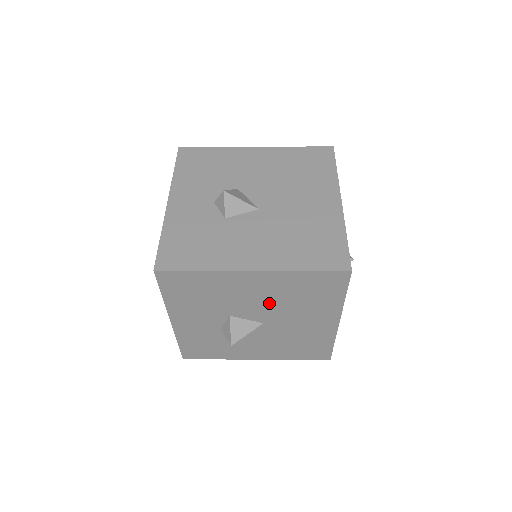
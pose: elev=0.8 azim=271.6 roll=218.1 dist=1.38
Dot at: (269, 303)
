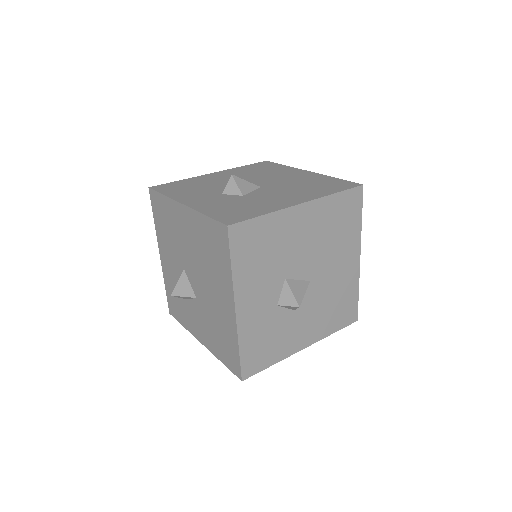
Dot at: (314, 247)
